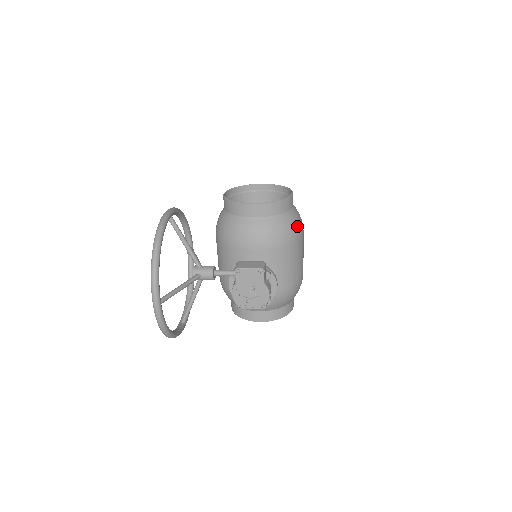
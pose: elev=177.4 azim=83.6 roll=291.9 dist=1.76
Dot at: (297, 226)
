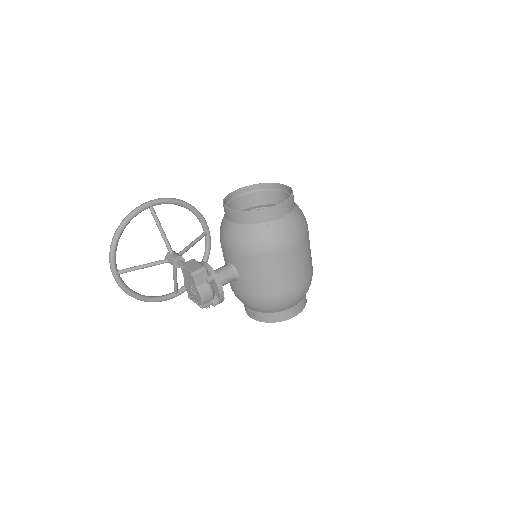
Dot at: (273, 240)
